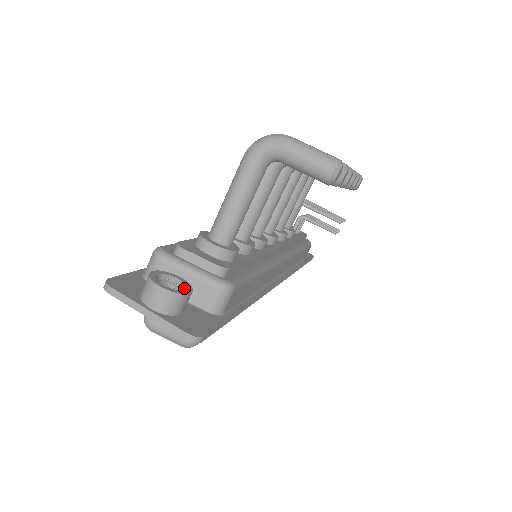
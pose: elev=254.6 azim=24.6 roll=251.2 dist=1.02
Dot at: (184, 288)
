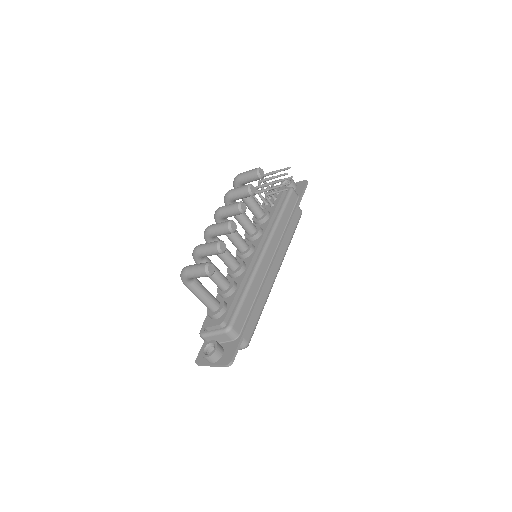
Dot at: (214, 347)
